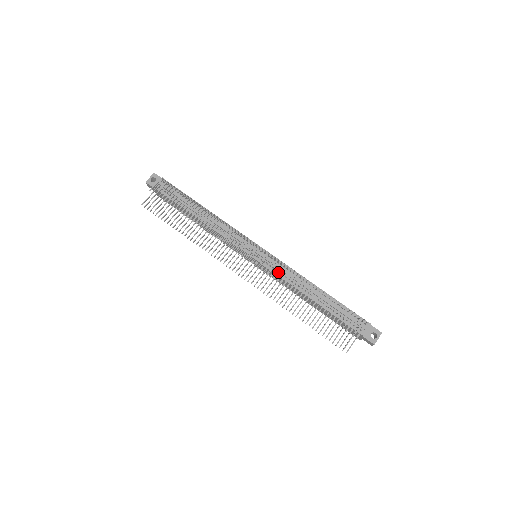
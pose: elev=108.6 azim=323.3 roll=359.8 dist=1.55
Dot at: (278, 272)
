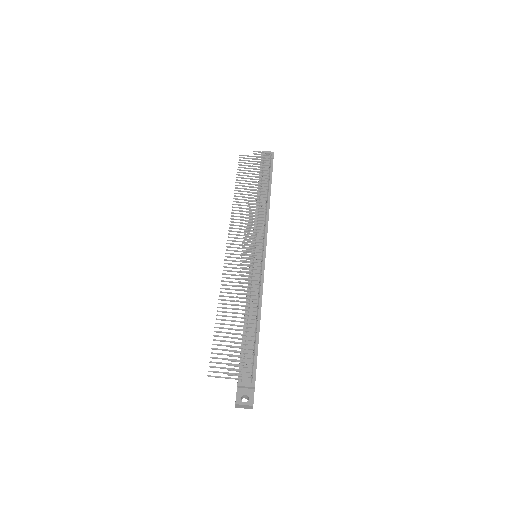
Dot at: (249, 272)
